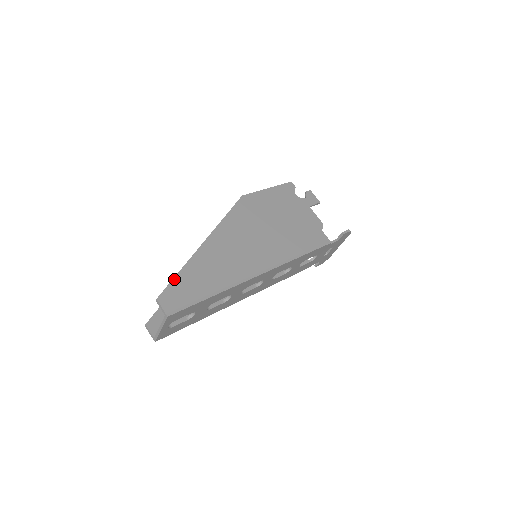
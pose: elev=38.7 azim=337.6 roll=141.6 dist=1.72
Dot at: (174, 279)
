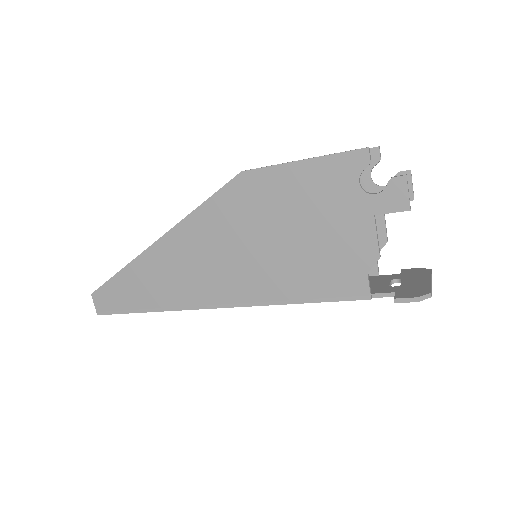
Dot at: (111, 279)
